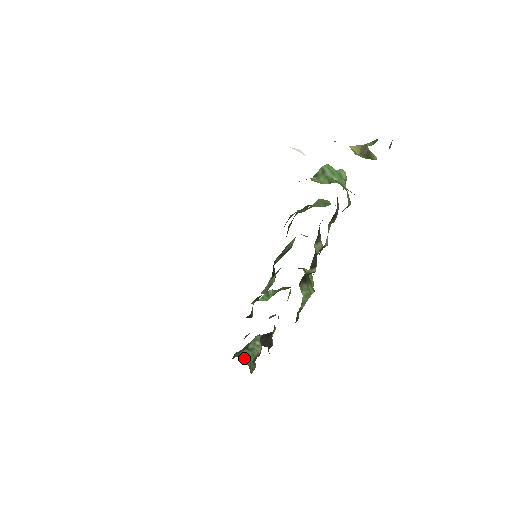
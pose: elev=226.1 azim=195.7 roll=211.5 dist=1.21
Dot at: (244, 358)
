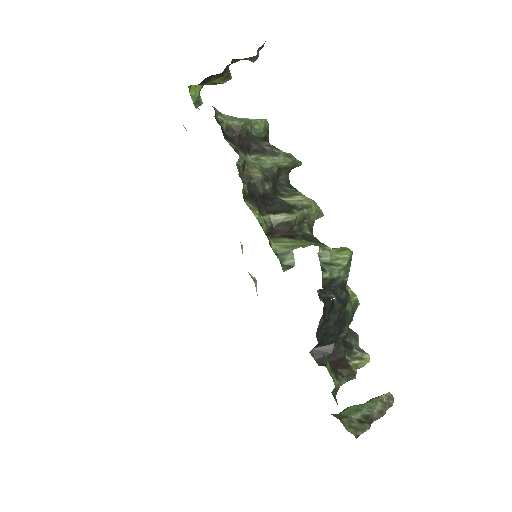
Dot at: (338, 414)
